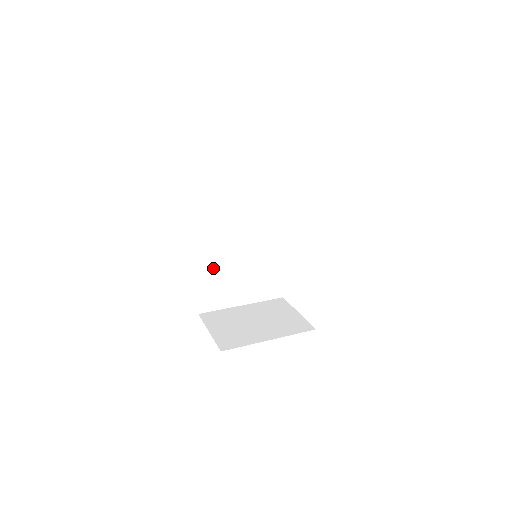
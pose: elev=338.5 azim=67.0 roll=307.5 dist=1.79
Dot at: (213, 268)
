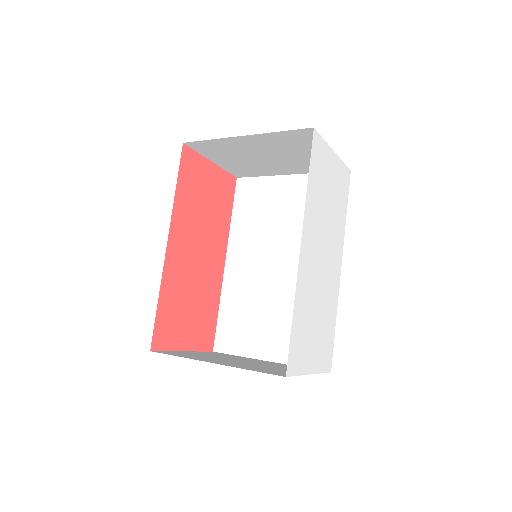
Dot at: (240, 291)
